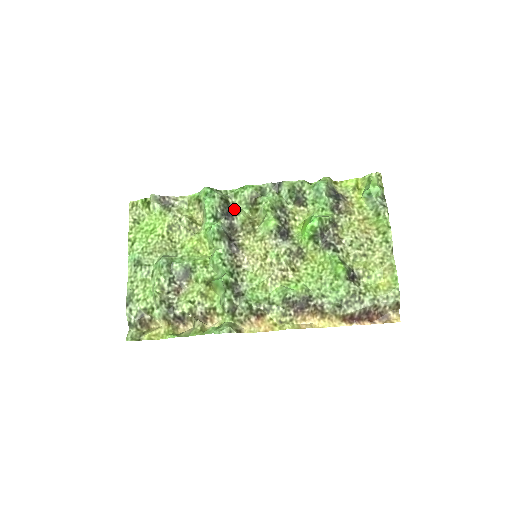
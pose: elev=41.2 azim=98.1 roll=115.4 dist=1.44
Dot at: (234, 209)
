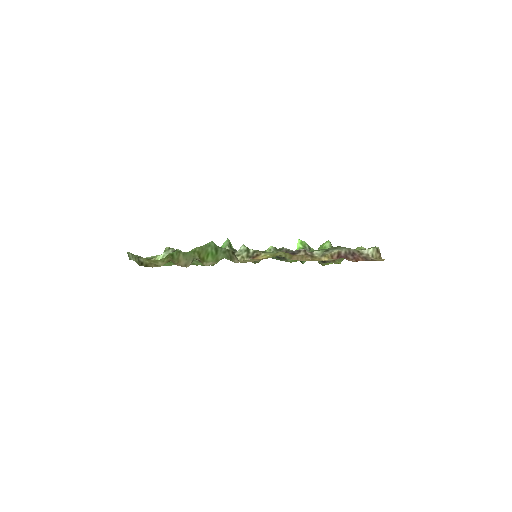
Dot at: occluded
